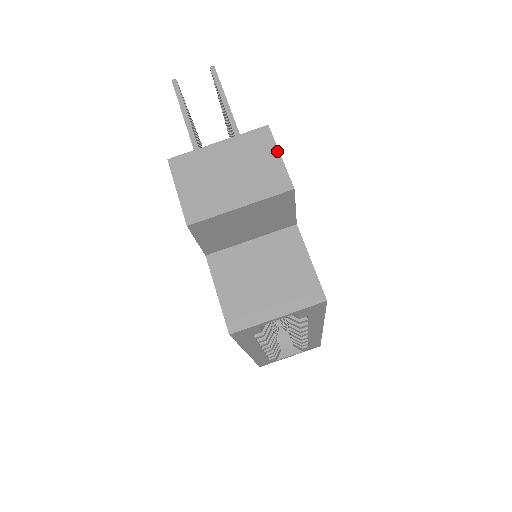
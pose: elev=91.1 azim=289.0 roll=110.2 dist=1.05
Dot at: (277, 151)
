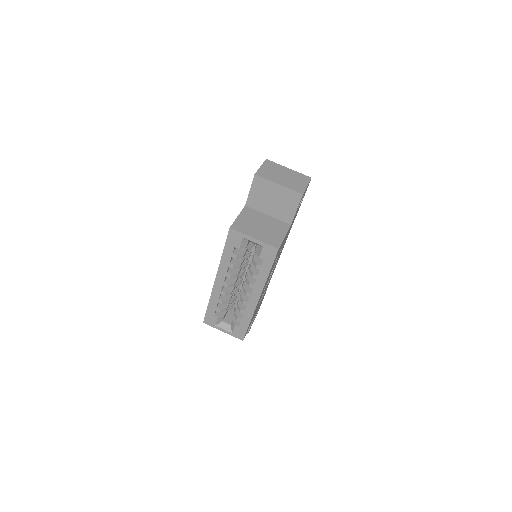
Dot at: (307, 184)
